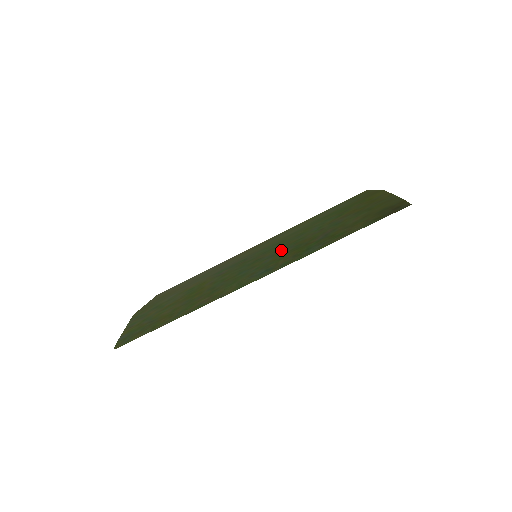
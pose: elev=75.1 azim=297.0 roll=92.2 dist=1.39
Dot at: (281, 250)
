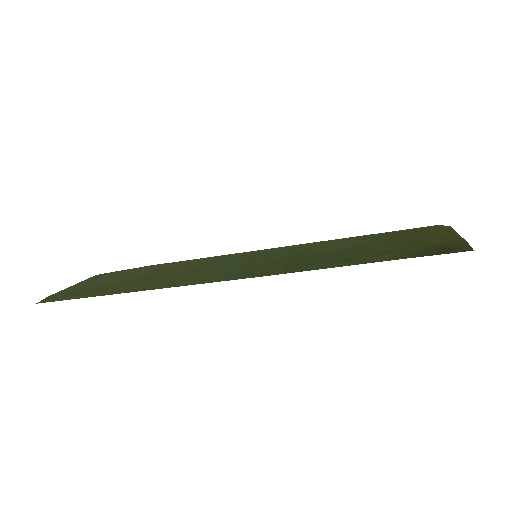
Dot at: (280, 256)
